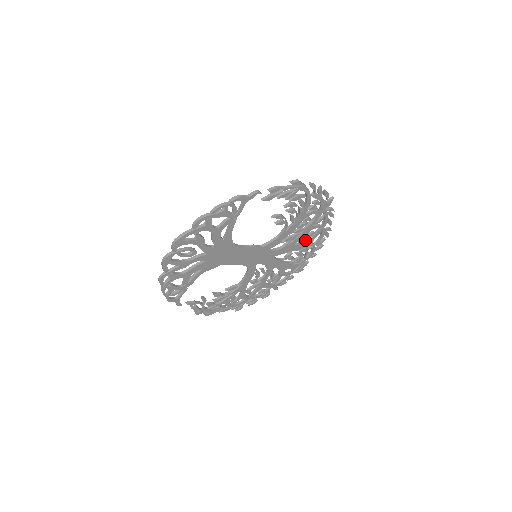
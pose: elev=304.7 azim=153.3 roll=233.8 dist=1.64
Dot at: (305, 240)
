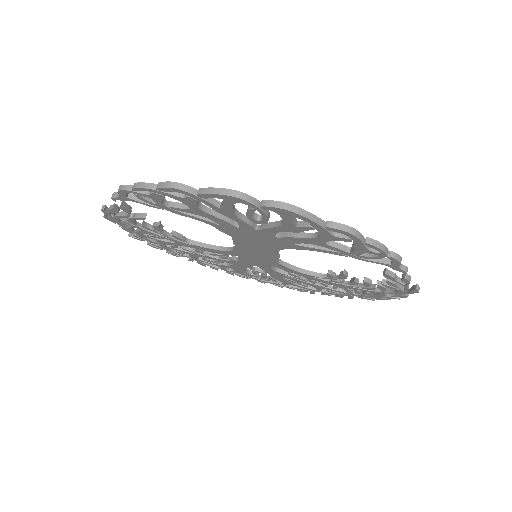
Dot at: (293, 282)
